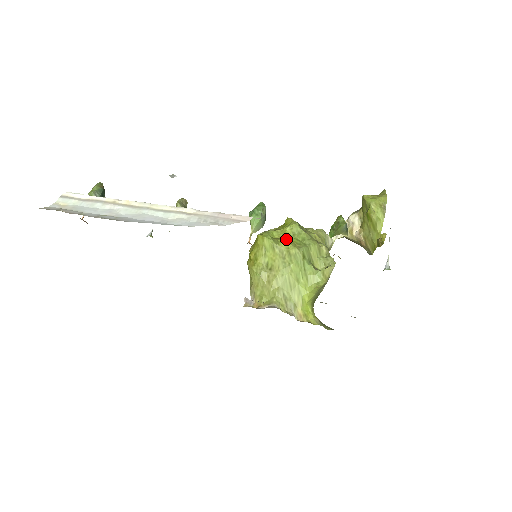
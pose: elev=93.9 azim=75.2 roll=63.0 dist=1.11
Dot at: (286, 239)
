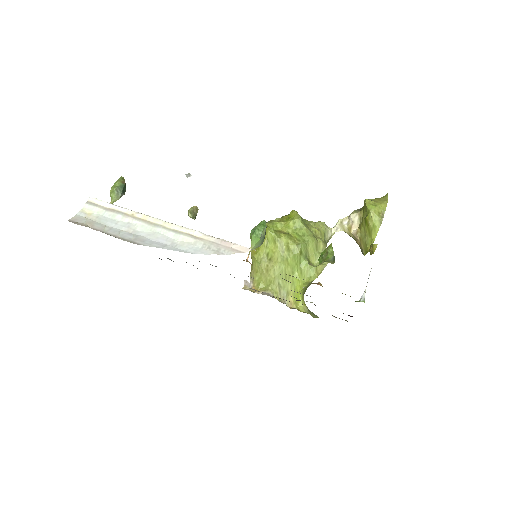
Dot at: (288, 233)
